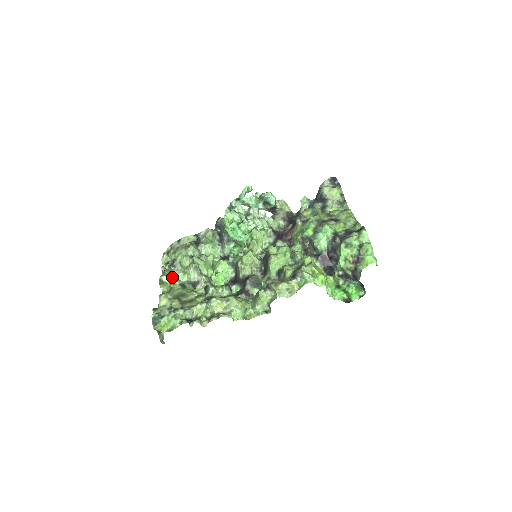
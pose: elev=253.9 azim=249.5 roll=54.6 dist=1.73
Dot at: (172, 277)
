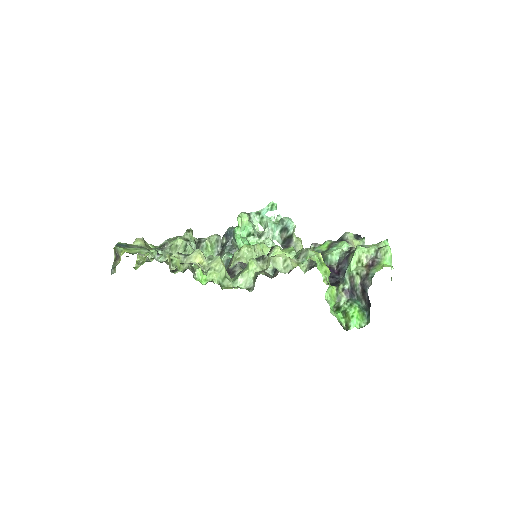
Dot at: occluded
